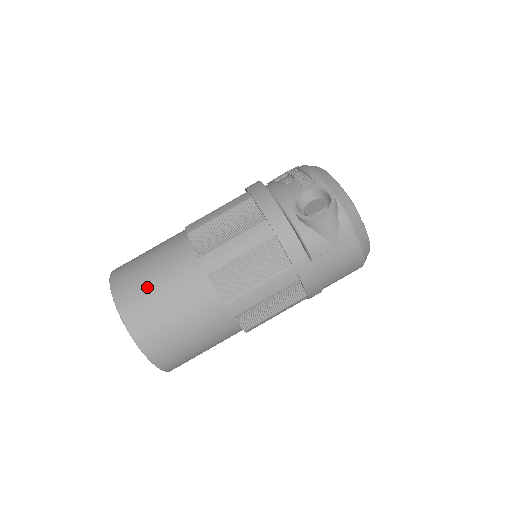
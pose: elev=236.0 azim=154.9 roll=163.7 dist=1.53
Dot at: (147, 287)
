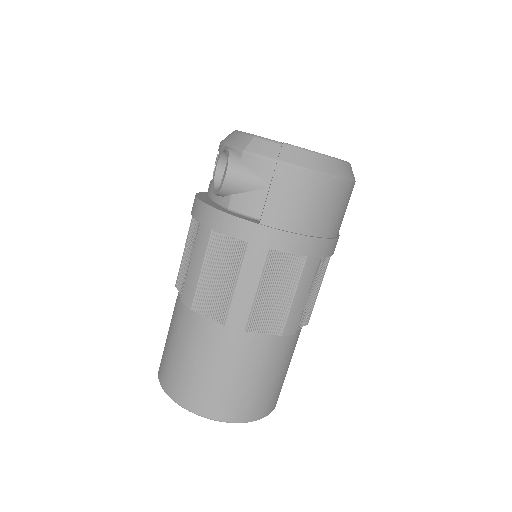
Dot at: (170, 356)
